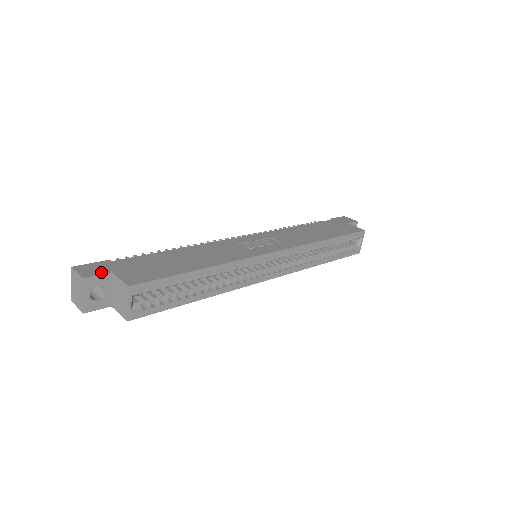
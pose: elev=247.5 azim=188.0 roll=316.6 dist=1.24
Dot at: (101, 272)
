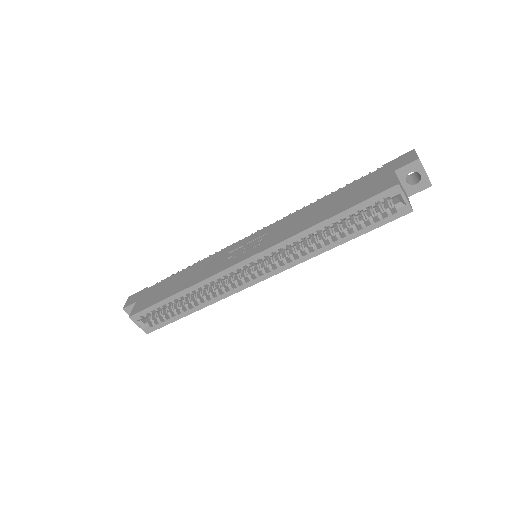
Dot at: (133, 302)
